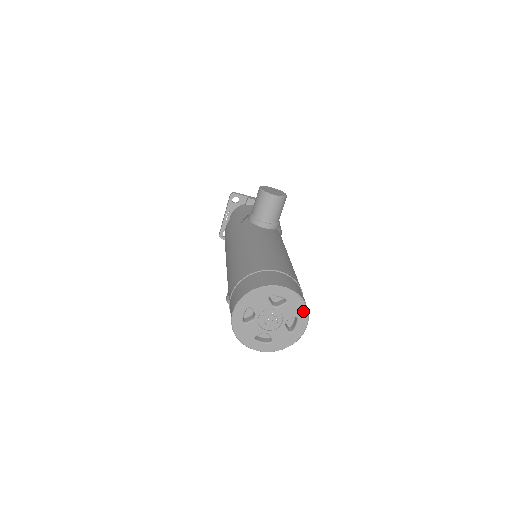
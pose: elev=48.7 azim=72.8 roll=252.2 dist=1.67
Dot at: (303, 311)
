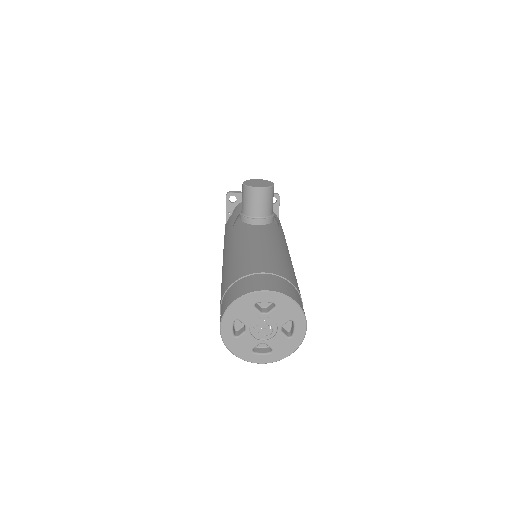
Dot at: (297, 312)
